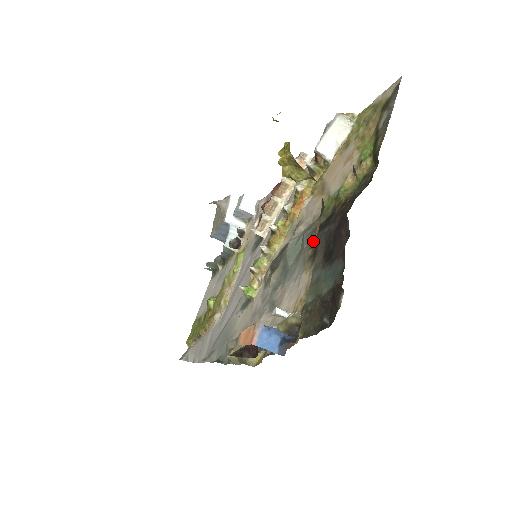
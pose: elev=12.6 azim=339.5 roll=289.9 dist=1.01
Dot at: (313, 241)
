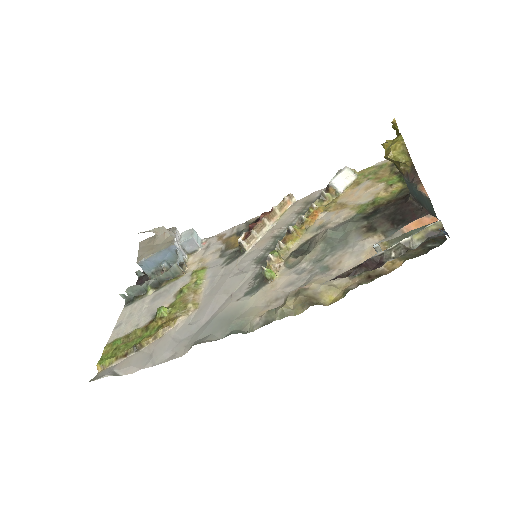
Dot at: (364, 224)
